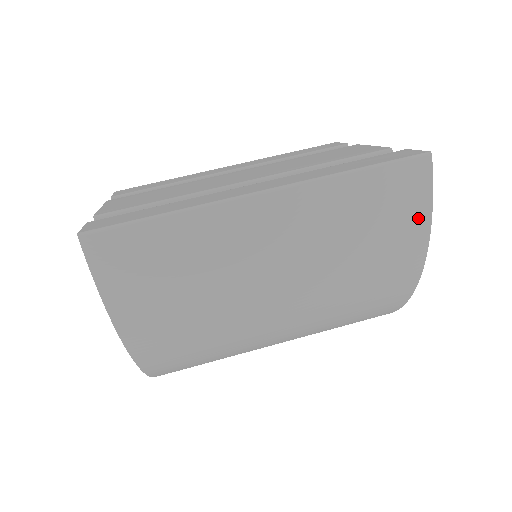
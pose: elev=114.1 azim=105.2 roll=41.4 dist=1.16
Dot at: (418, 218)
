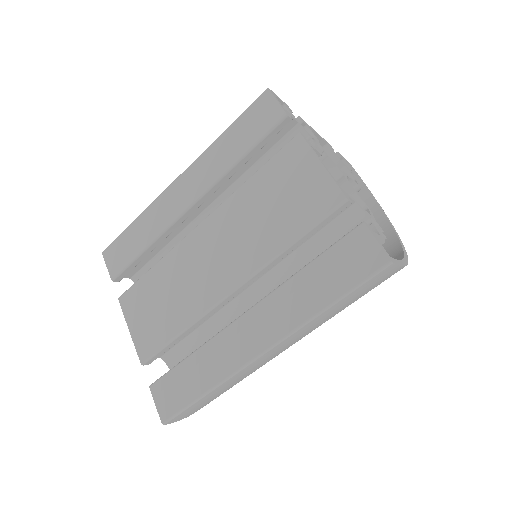
Dot at: occluded
